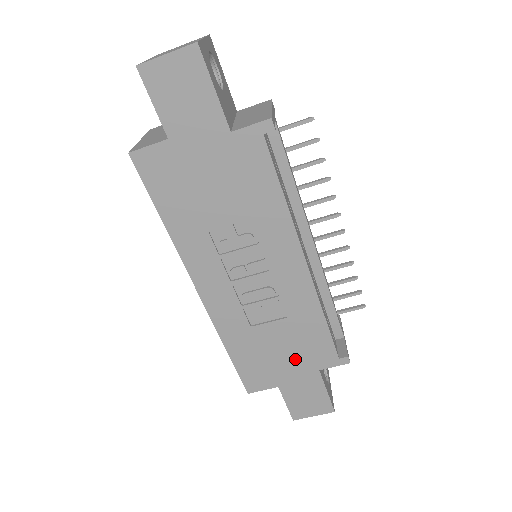
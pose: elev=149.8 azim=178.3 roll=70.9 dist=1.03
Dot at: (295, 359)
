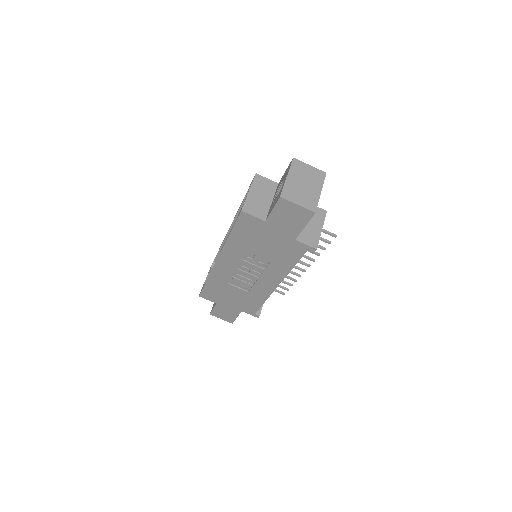
Dot at: (235, 302)
